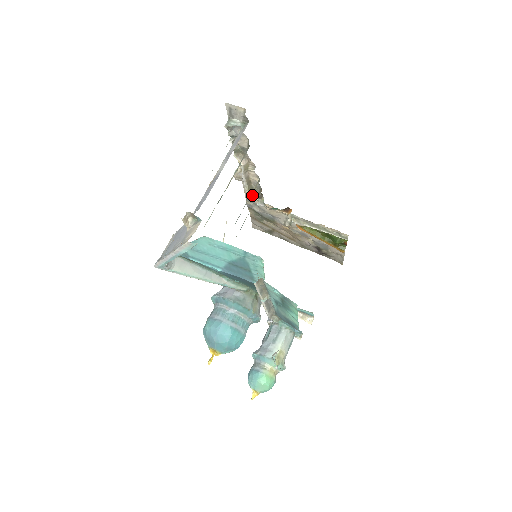
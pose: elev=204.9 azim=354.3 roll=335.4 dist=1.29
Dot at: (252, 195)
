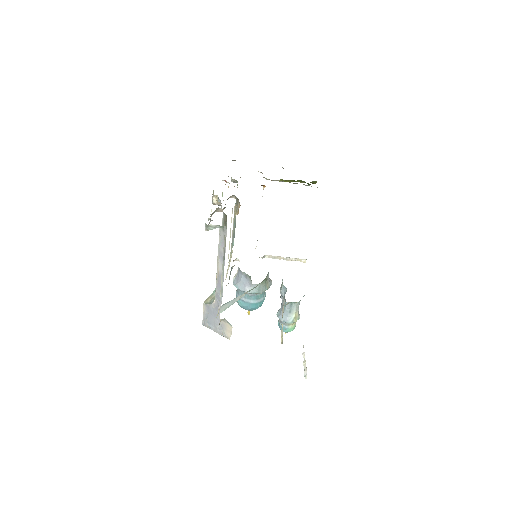
Dot at: occluded
